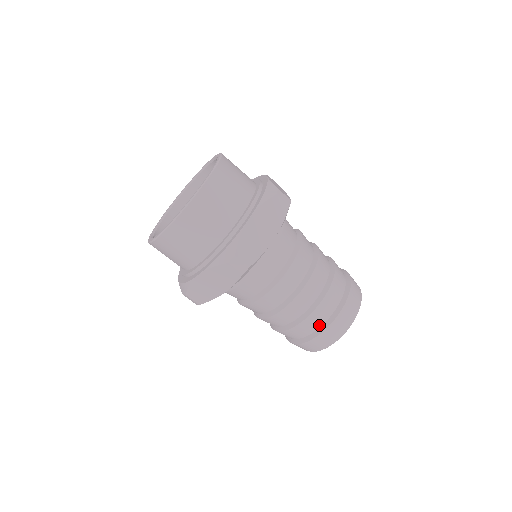
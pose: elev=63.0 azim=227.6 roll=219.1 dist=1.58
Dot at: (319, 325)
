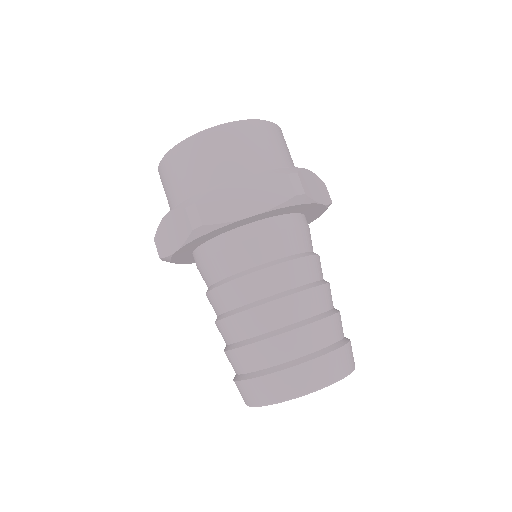
Dot at: (260, 366)
